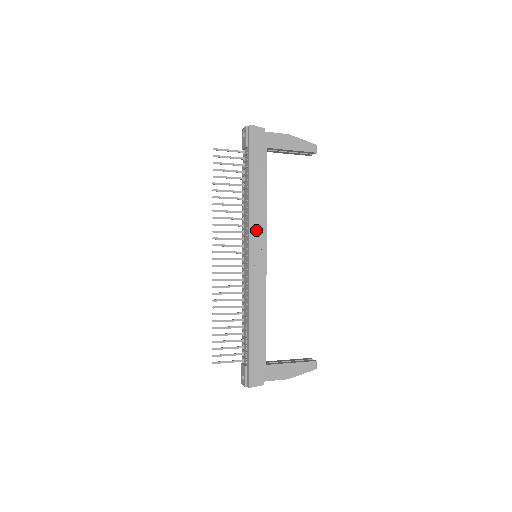
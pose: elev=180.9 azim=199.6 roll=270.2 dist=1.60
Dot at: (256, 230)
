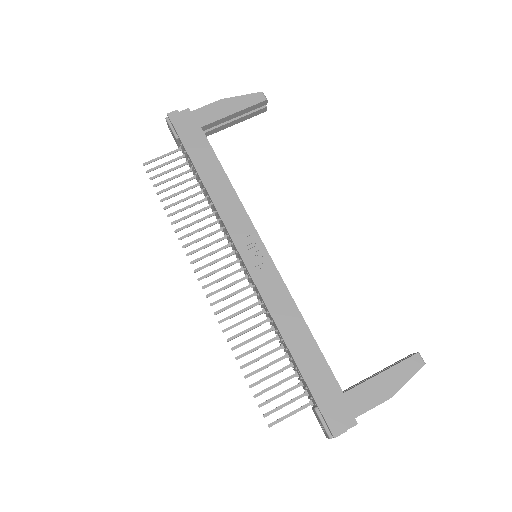
Dot at: (235, 223)
